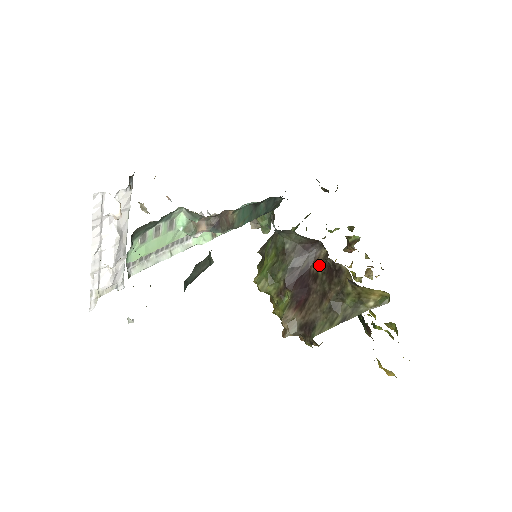
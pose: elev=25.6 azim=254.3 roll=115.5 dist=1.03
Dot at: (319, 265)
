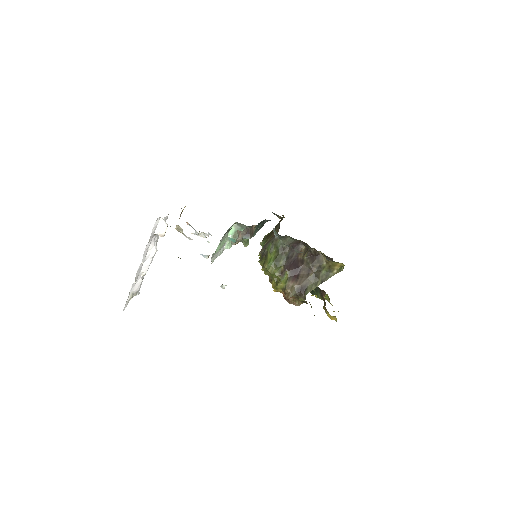
Dot at: (303, 255)
